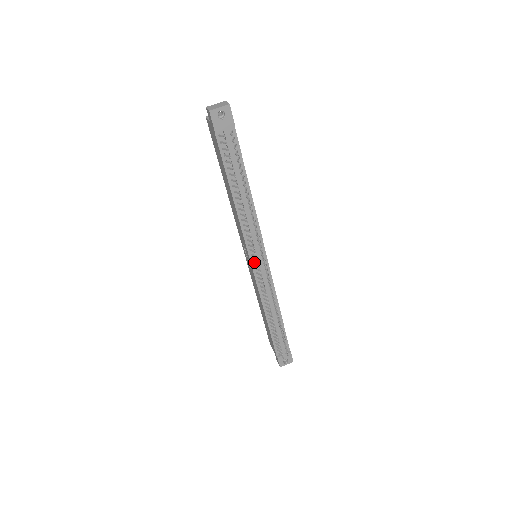
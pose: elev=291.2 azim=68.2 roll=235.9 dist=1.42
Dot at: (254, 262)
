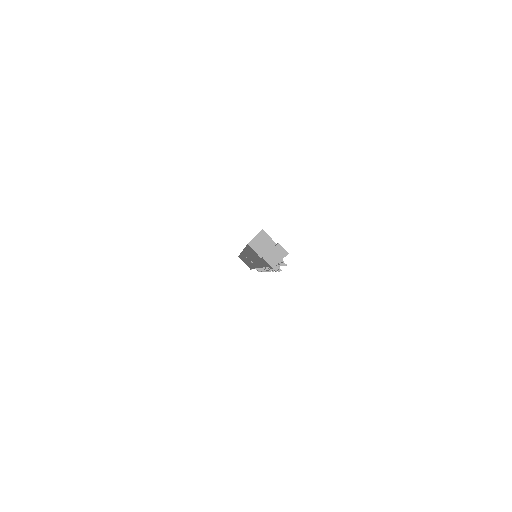
Dot at: occluded
